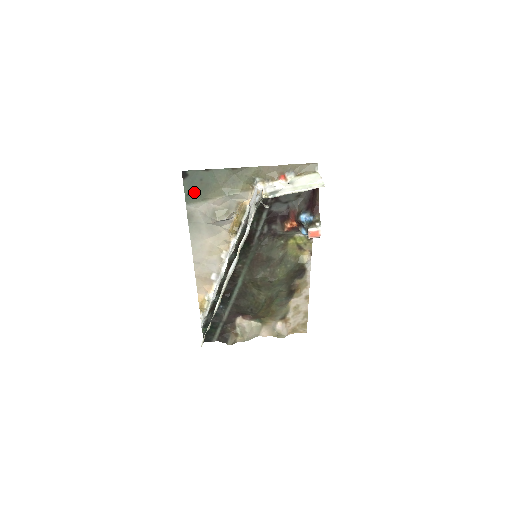
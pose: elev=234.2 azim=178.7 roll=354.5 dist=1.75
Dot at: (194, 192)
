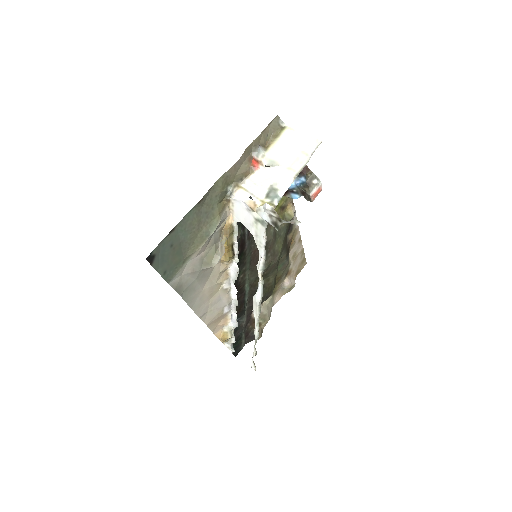
Dot at: (170, 264)
